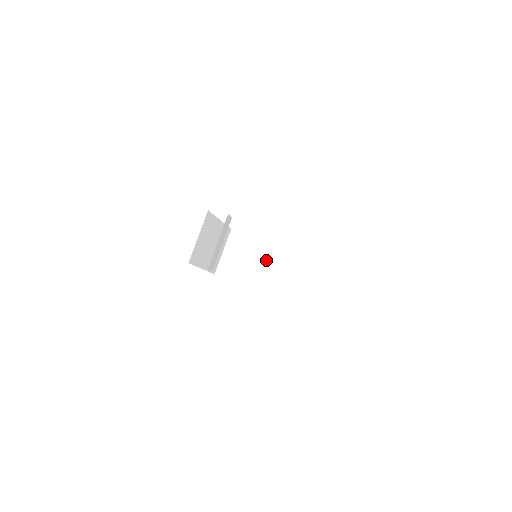
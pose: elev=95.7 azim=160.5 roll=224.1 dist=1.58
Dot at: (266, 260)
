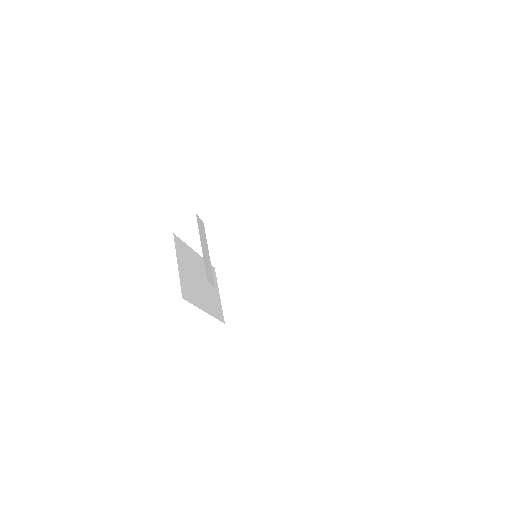
Dot at: (271, 264)
